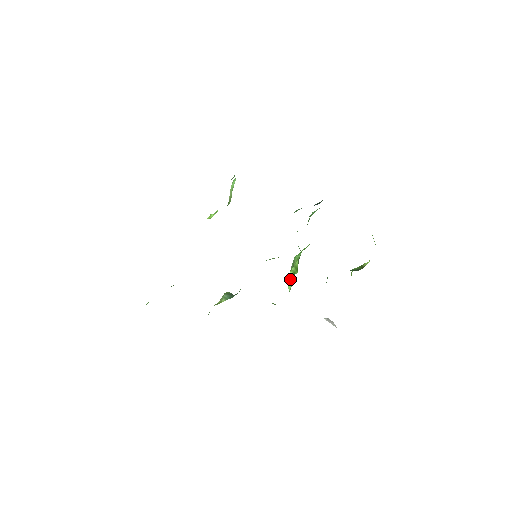
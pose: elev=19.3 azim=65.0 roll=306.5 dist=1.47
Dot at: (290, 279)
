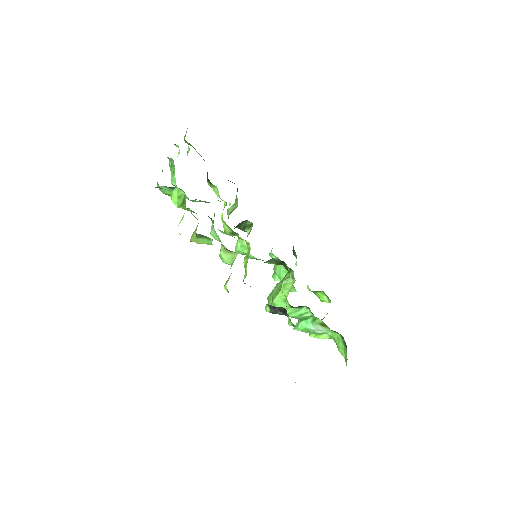
Dot at: (288, 280)
